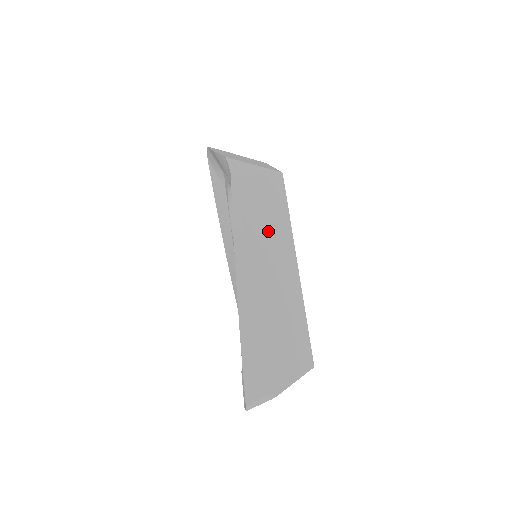
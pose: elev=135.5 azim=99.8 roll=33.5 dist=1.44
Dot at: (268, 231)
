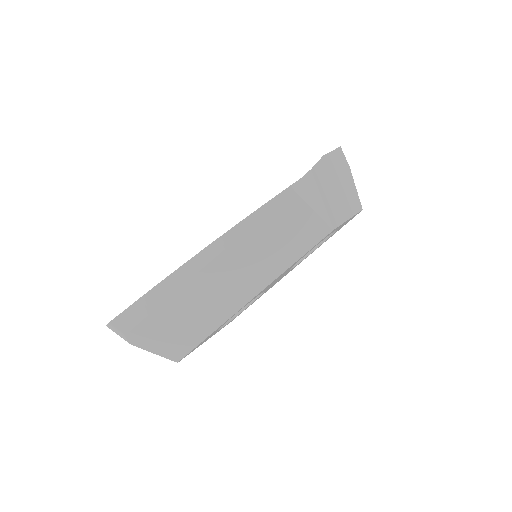
Dot at: (265, 252)
